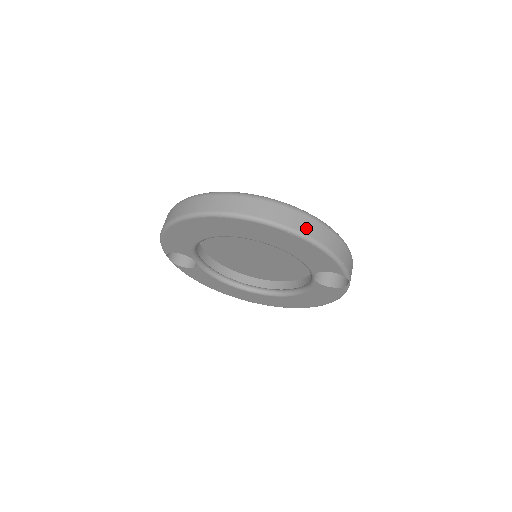
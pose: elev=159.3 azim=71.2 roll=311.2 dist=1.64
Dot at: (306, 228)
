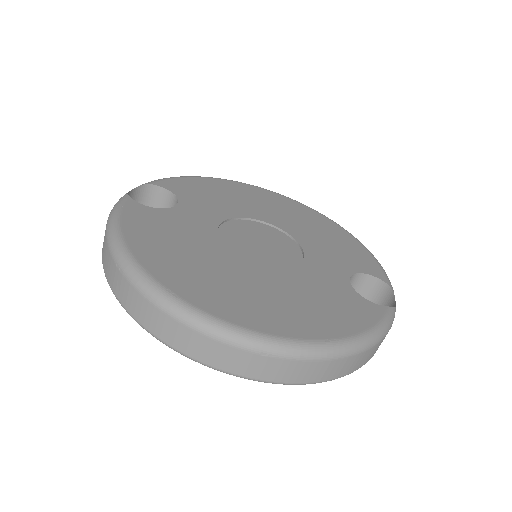
Dot at: (325, 374)
